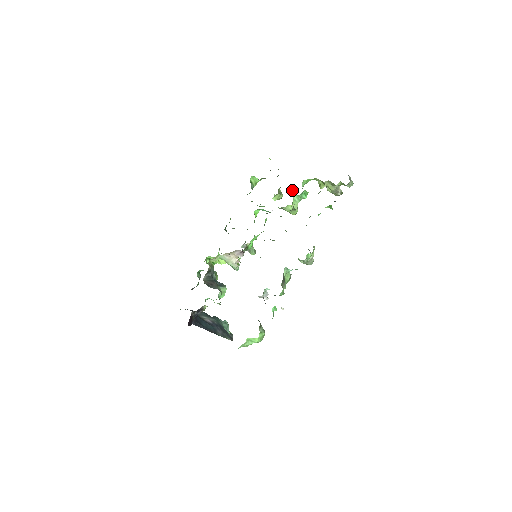
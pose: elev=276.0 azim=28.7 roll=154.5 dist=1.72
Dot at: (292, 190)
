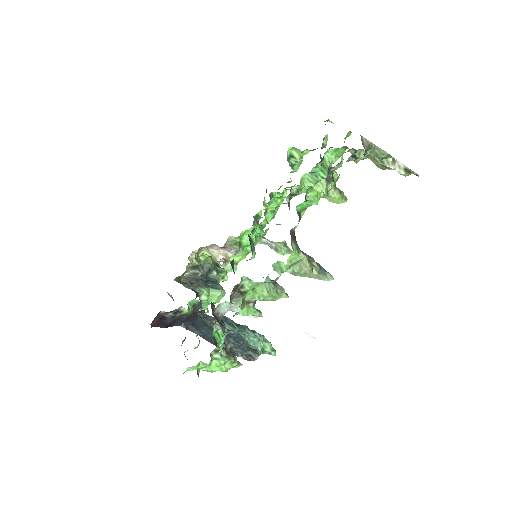
Dot at: (322, 165)
